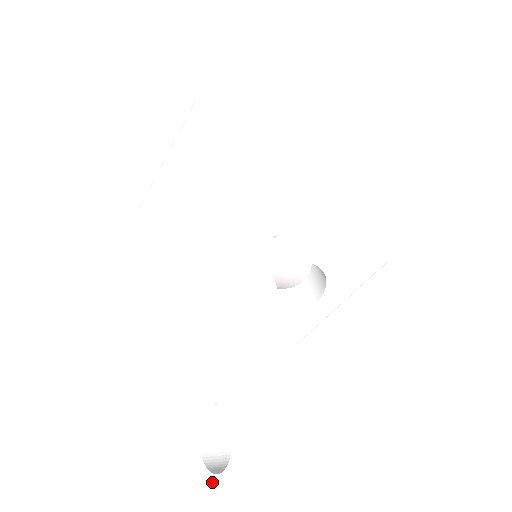
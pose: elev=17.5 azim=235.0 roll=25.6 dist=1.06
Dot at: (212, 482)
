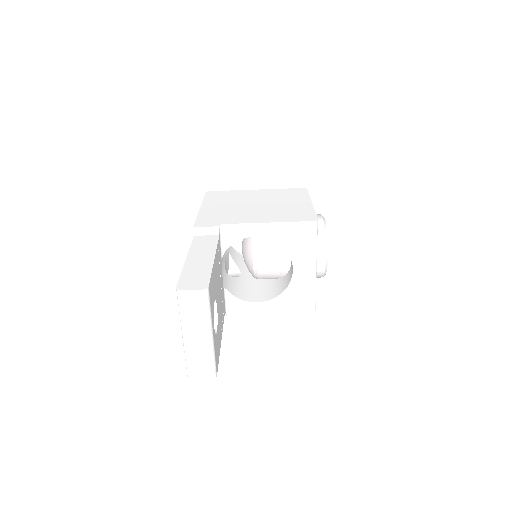
Dot at: occluded
